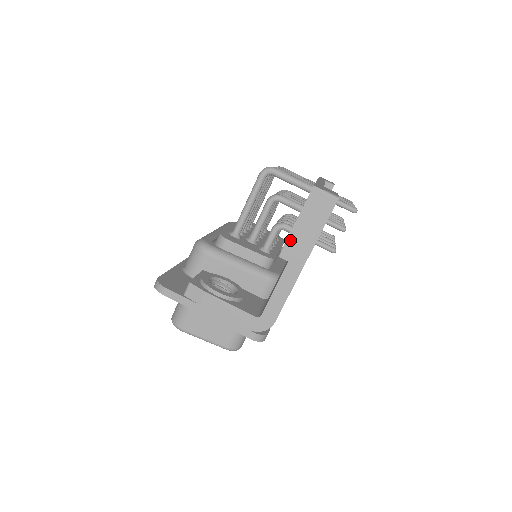
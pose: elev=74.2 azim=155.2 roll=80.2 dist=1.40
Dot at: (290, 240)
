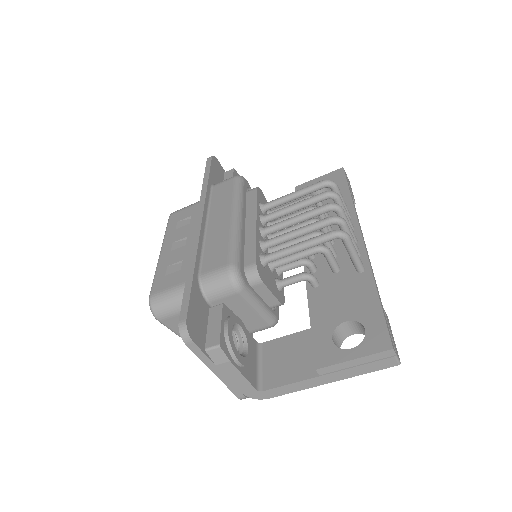
Dot at: (336, 366)
